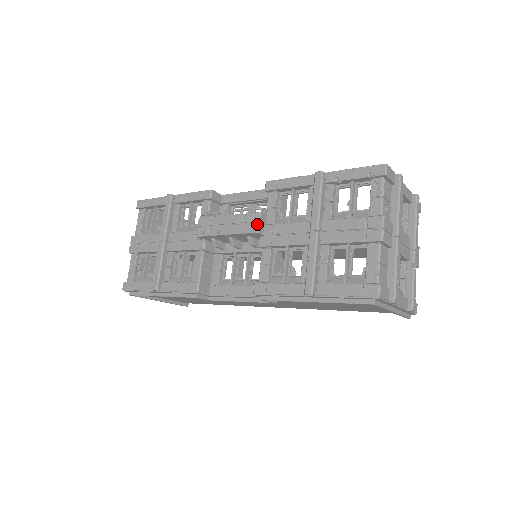
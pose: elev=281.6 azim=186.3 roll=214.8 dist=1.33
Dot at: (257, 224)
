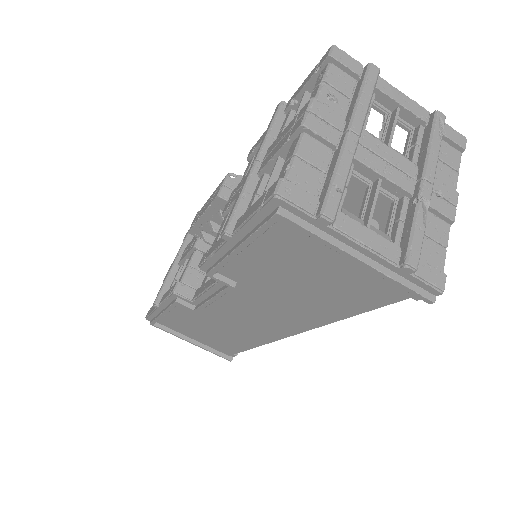
Dot at: (220, 188)
